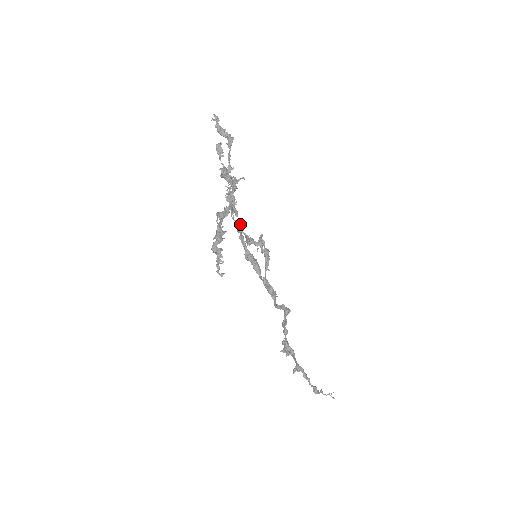
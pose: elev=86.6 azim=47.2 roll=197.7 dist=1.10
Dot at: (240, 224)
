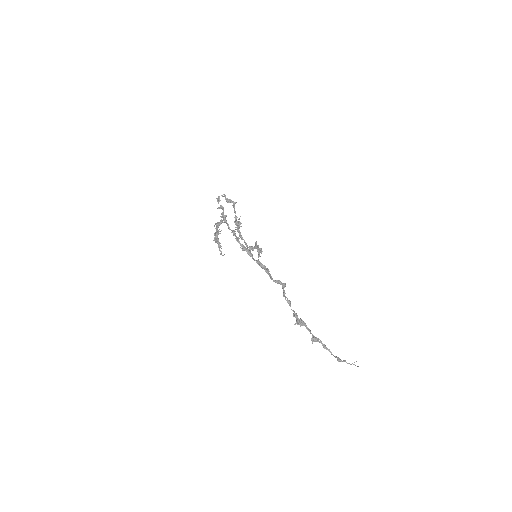
Dot at: (234, 231)
